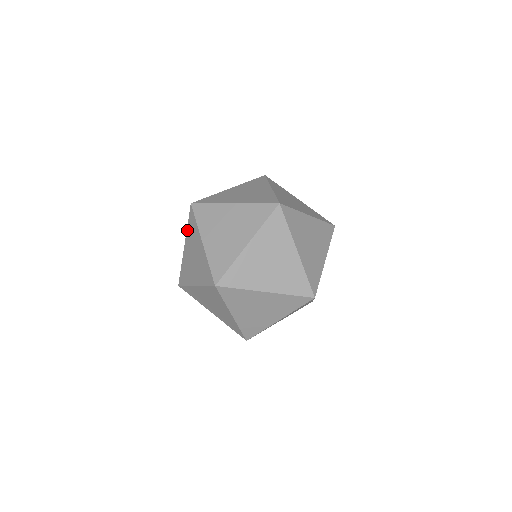
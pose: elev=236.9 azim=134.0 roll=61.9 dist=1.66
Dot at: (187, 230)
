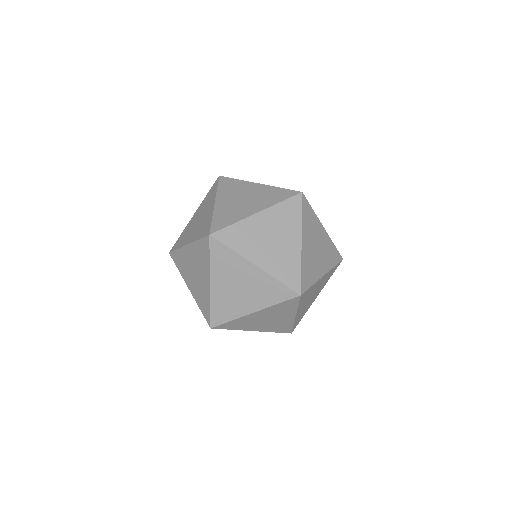
Dot at: (180, 273)
